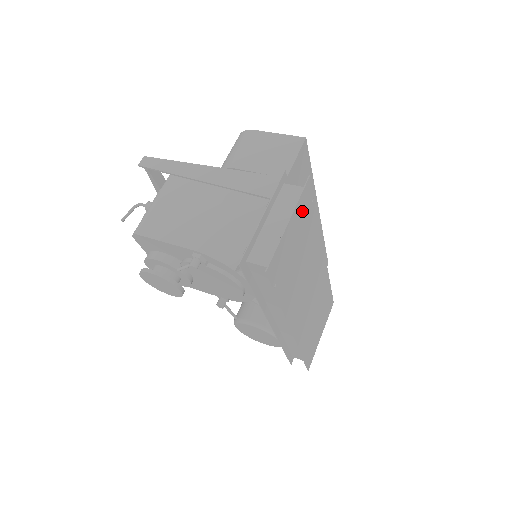
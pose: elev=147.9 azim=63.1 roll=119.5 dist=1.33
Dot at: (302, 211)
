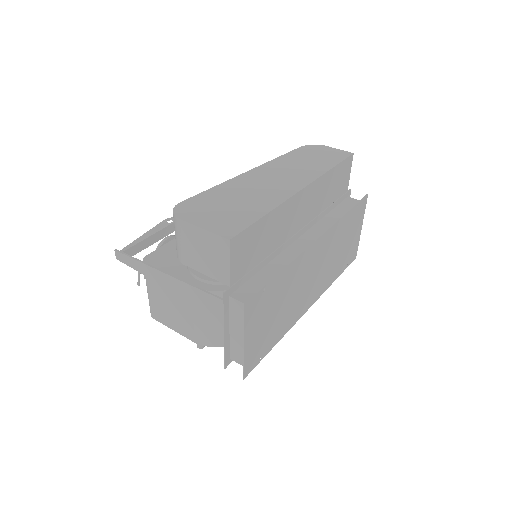
Dot at: (255, 315)
